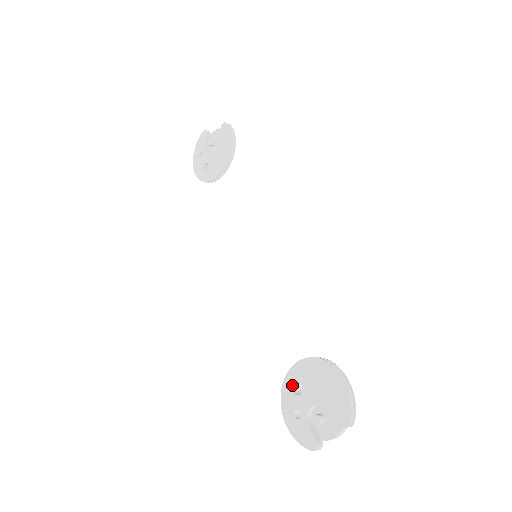
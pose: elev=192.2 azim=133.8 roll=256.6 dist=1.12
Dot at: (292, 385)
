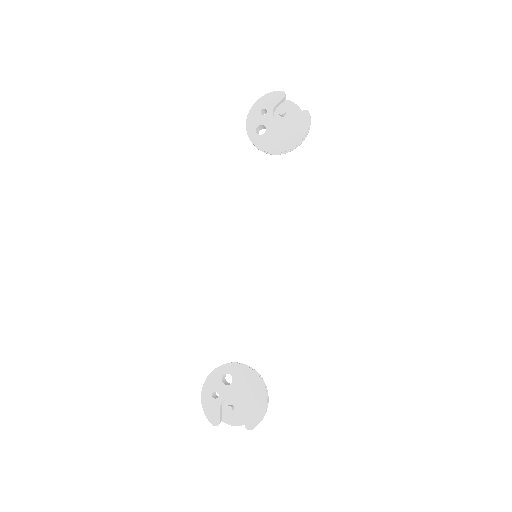
Dot at: (224, 374)
